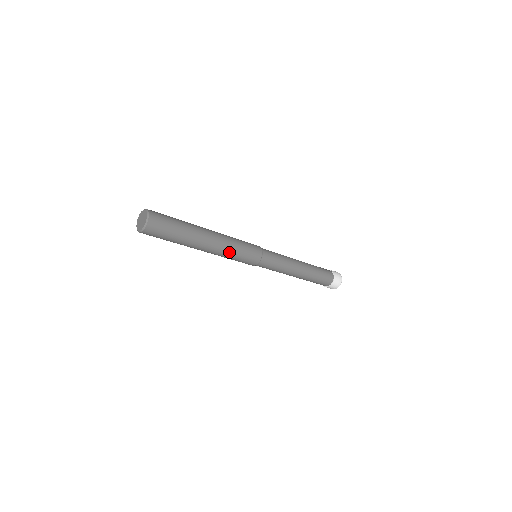
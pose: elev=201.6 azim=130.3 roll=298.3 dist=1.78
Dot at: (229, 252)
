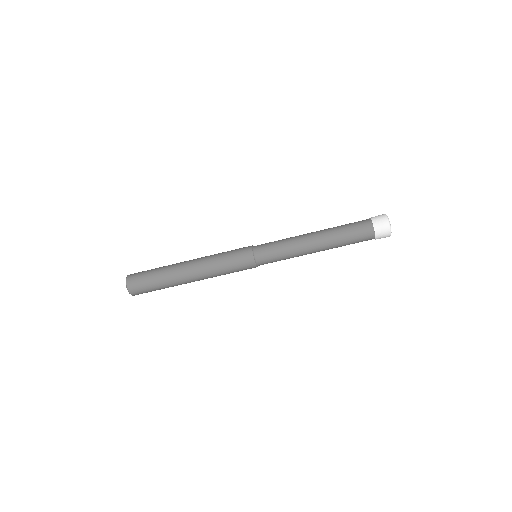
Dot at: (213, 257)
